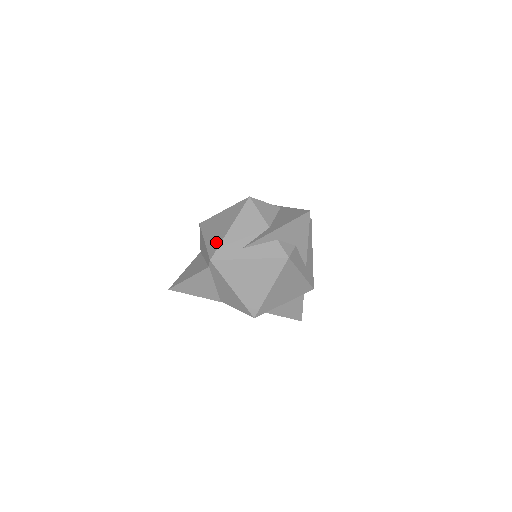
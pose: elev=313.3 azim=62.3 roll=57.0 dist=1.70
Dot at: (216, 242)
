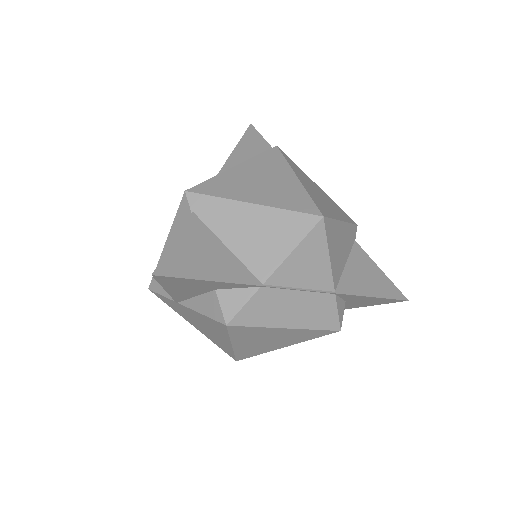
Dot at: occluded
